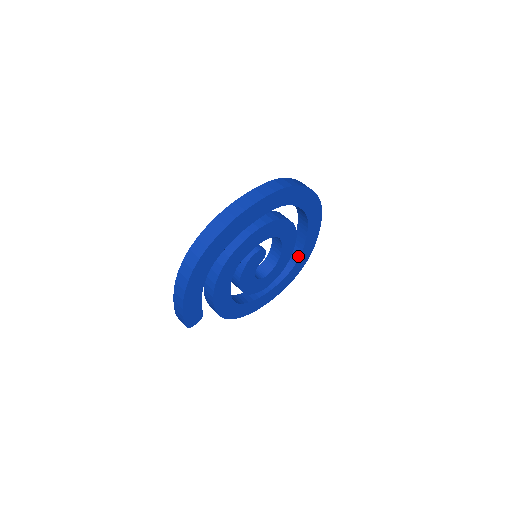
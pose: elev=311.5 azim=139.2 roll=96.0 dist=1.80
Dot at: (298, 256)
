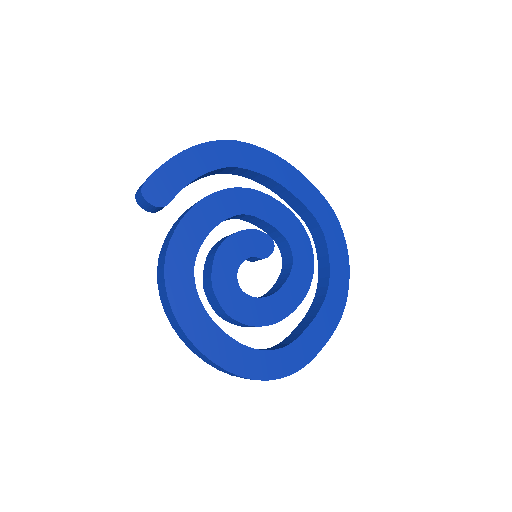
Dot at: (285, 345)
